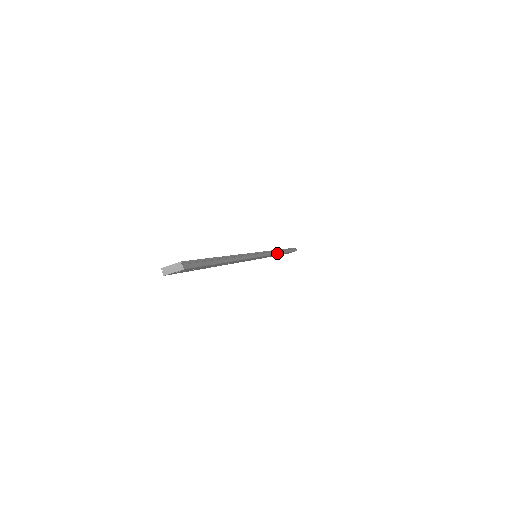
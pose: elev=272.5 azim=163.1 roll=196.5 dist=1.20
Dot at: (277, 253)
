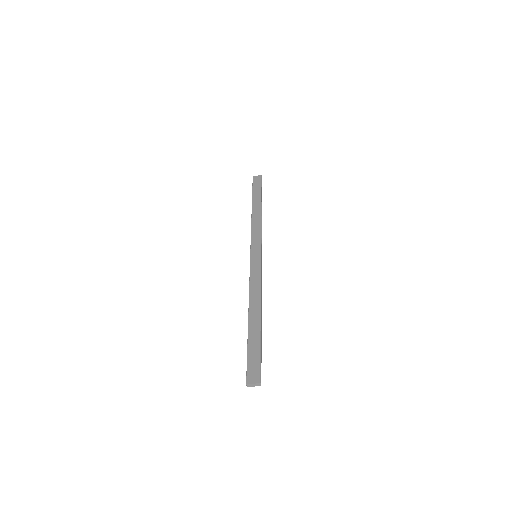
Dot at: occluded
